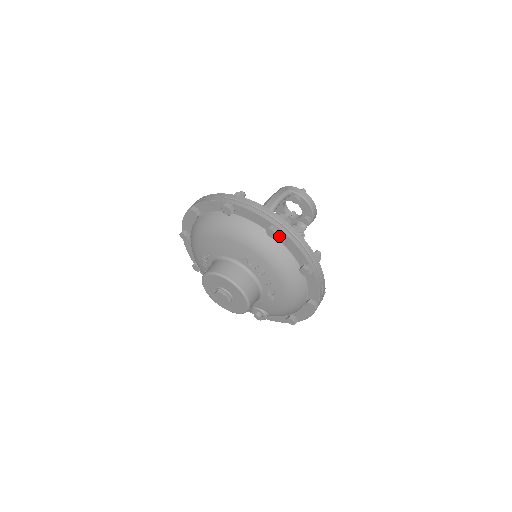
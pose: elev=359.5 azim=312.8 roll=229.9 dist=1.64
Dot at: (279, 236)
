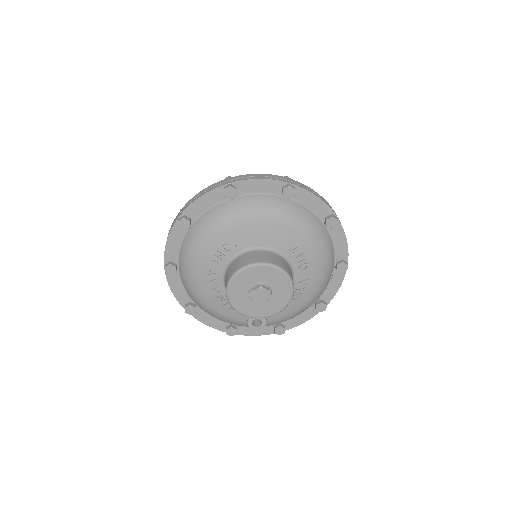
Dot at: (332, 227)
